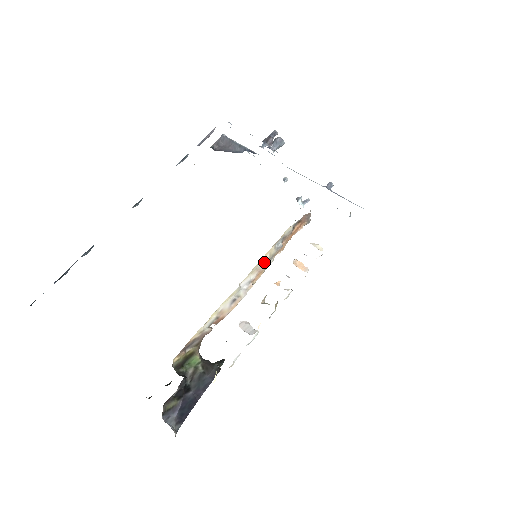
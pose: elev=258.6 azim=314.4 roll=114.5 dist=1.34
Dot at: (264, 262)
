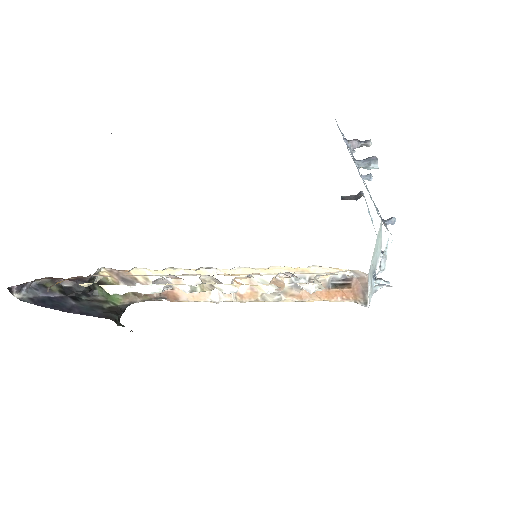
Dot at: occluded
